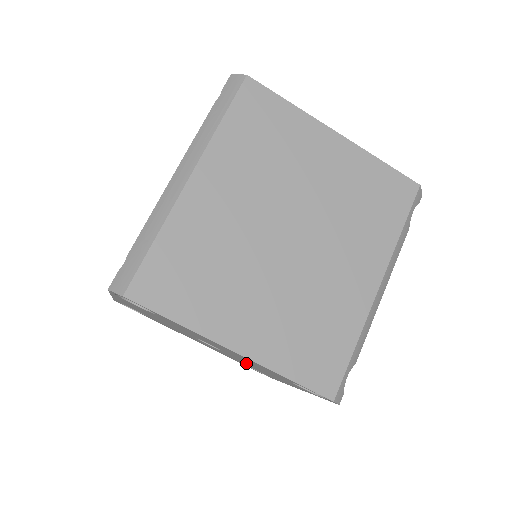
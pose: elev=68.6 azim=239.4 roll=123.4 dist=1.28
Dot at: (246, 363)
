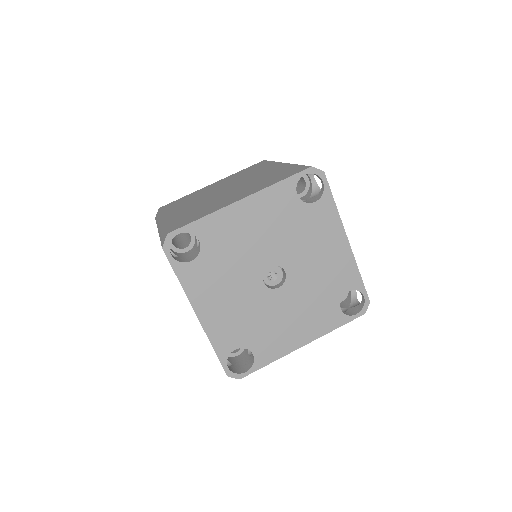
Dot at: (310, 268)
